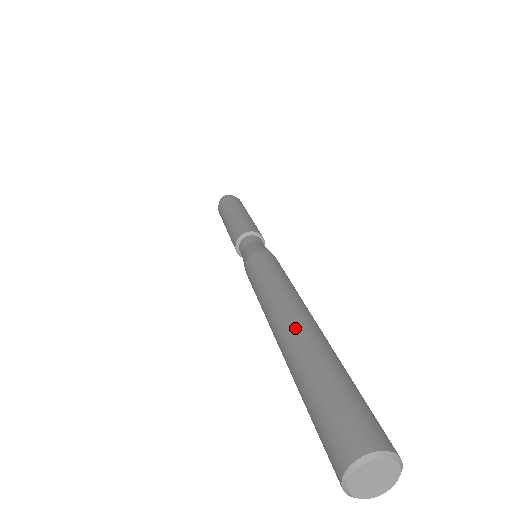
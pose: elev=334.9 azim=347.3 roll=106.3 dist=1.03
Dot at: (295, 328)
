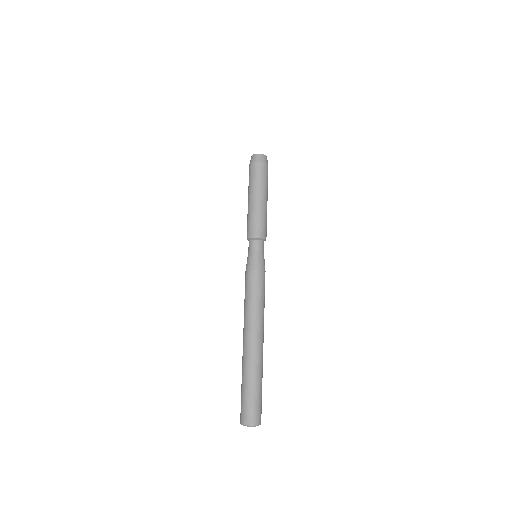
Dot at: (246, 351)
